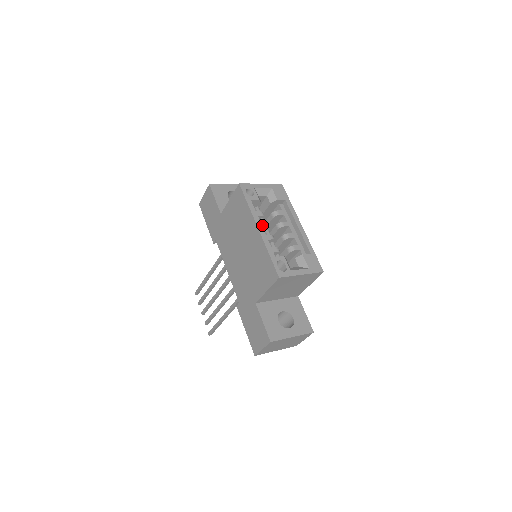
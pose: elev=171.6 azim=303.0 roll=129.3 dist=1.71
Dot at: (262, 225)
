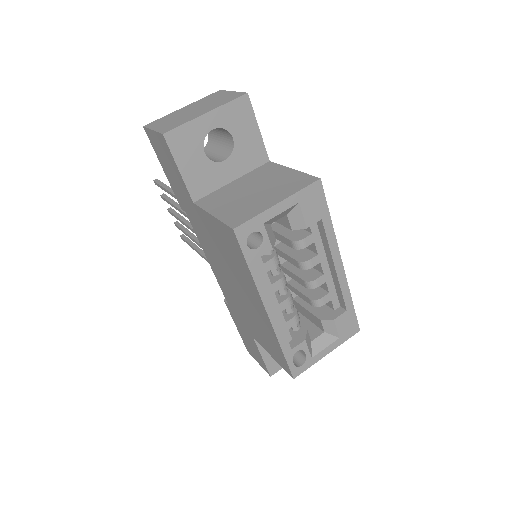
Dot at: (273, 288)
